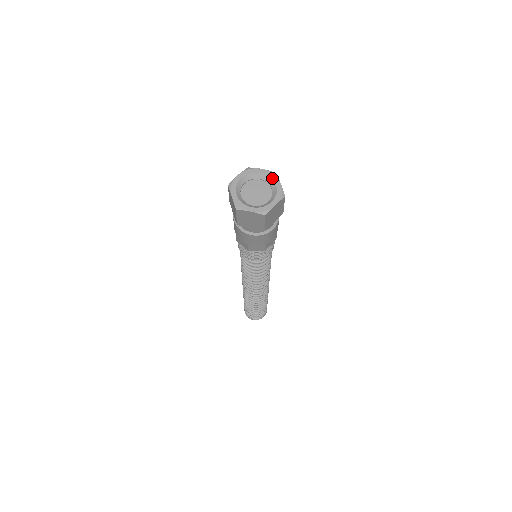
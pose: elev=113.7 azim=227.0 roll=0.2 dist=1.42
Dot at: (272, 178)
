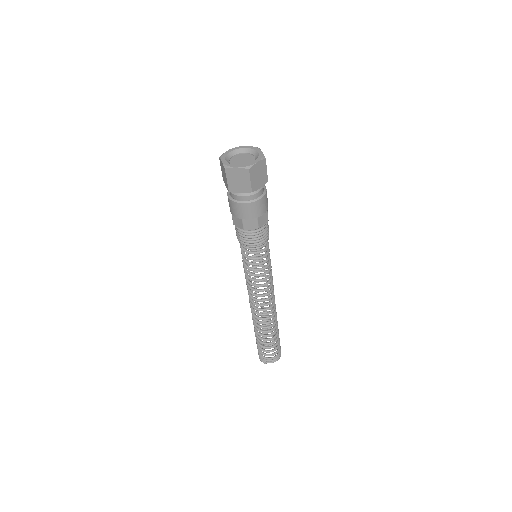
Dot at: (255, 149)
